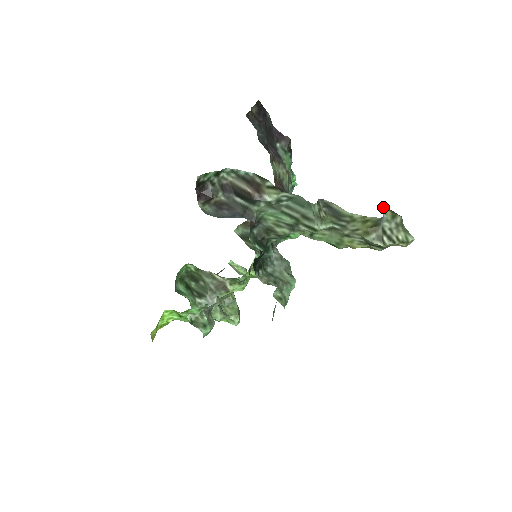
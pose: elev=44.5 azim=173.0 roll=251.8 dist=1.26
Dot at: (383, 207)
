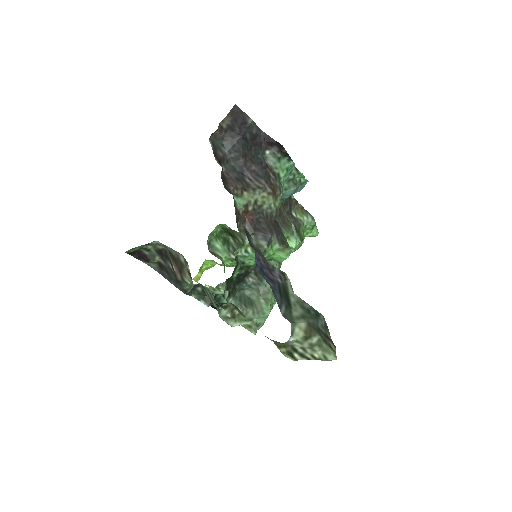
Dot at: (298, 324)
